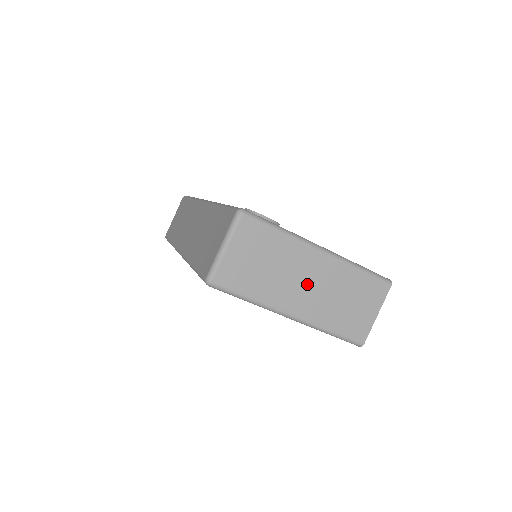
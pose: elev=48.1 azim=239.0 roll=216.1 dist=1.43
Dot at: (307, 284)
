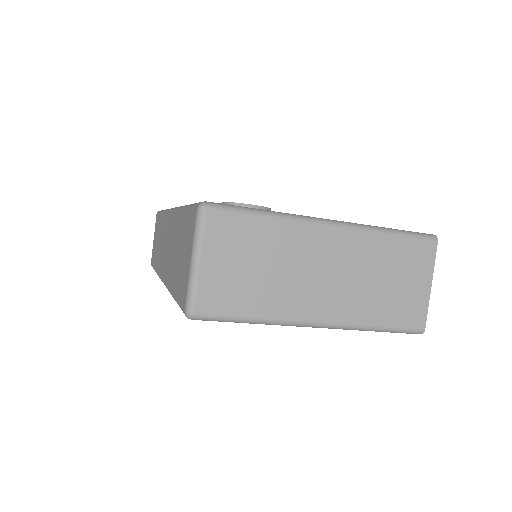
Dot at: (325, 275)
